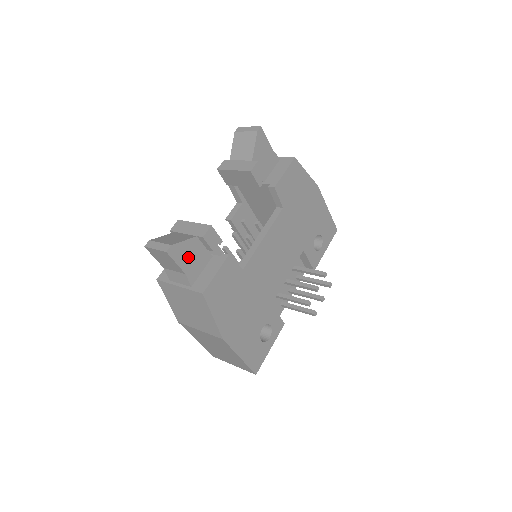
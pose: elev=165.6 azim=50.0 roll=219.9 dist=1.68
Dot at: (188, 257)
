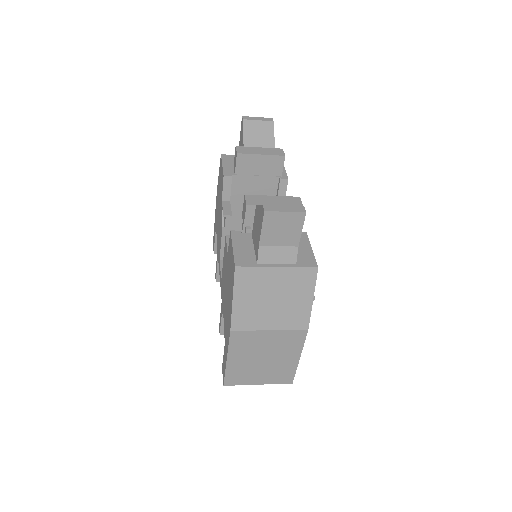
Dot at: occluded
